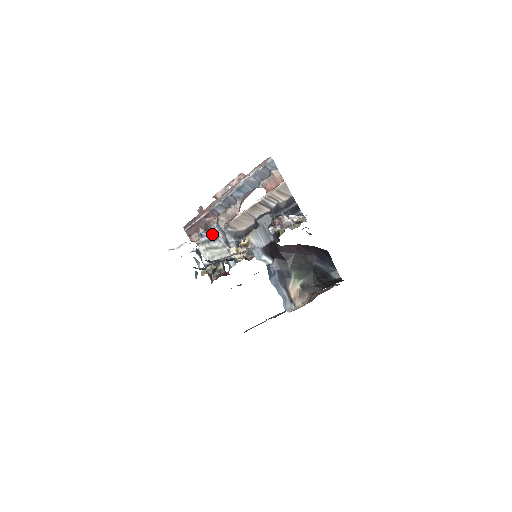
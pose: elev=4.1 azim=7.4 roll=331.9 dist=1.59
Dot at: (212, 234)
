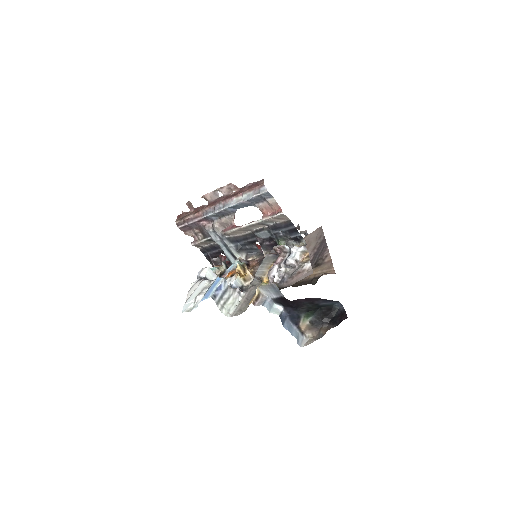
Dot at: (223, 287)
